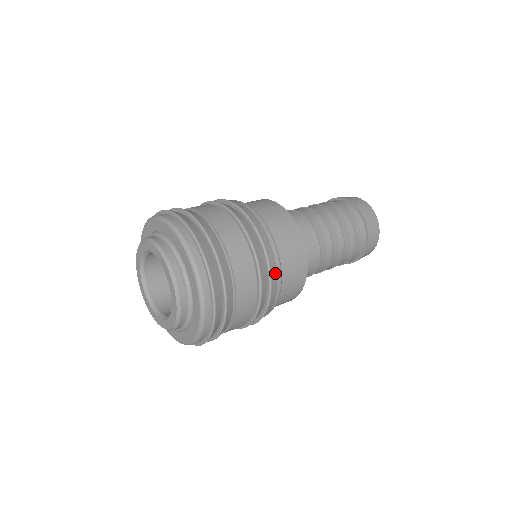
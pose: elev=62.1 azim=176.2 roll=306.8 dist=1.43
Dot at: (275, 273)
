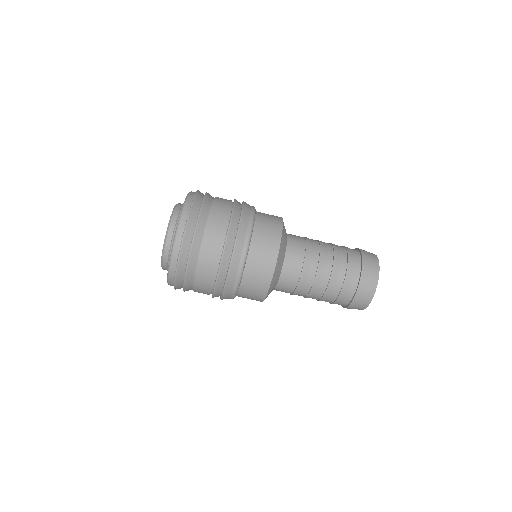
Dot at: (237, 264)
